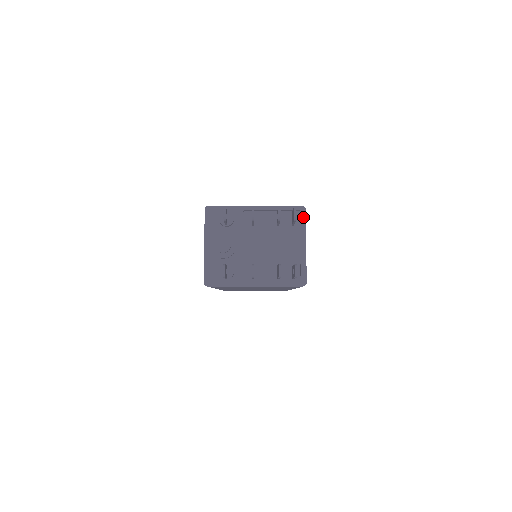
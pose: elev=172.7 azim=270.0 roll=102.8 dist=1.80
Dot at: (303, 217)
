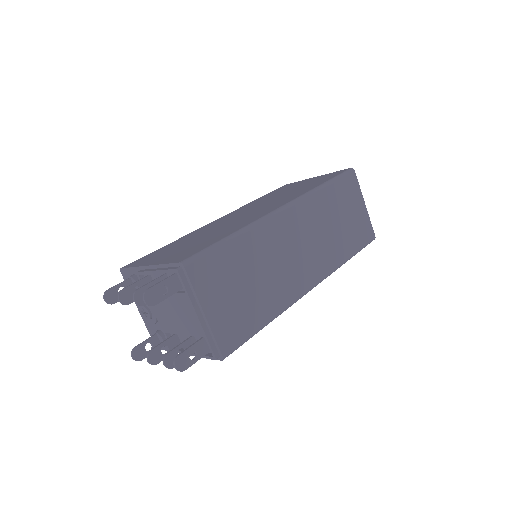
Dot at: (186, 277)
